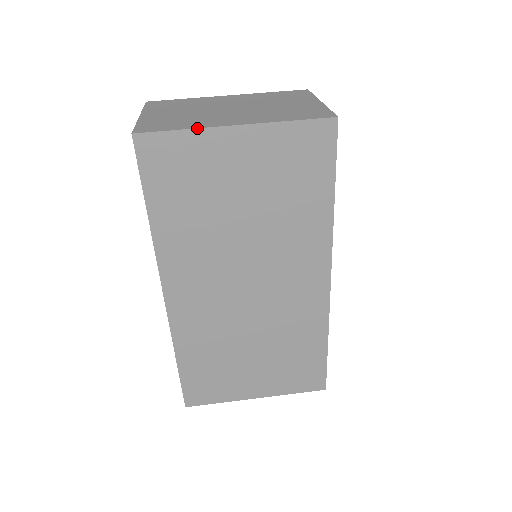
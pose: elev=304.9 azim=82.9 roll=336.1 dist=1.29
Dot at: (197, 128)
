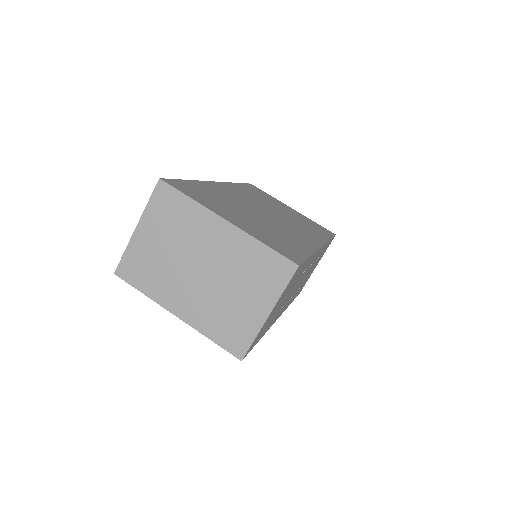
Dot at: occluded
